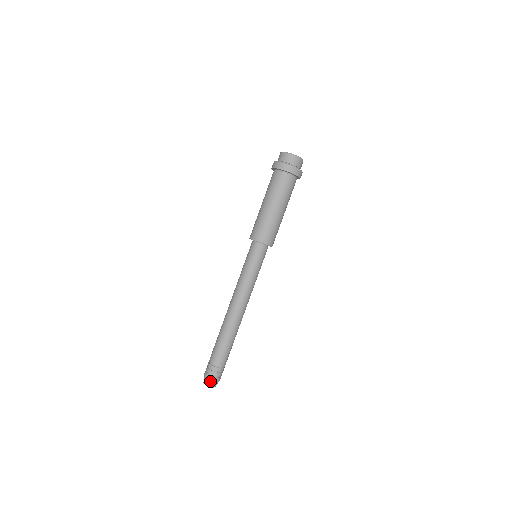
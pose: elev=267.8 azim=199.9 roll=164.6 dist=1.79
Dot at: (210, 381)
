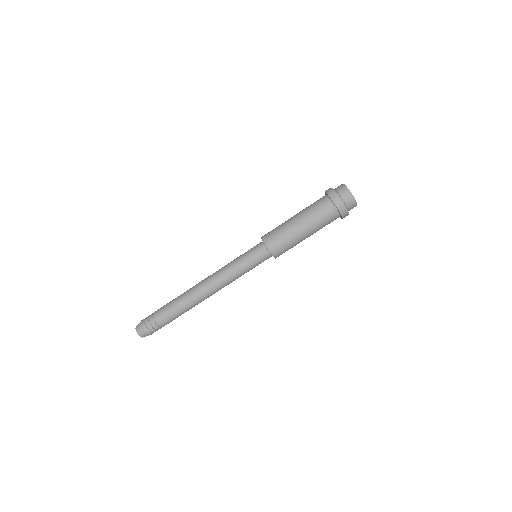
Dot at: (146, 335)
